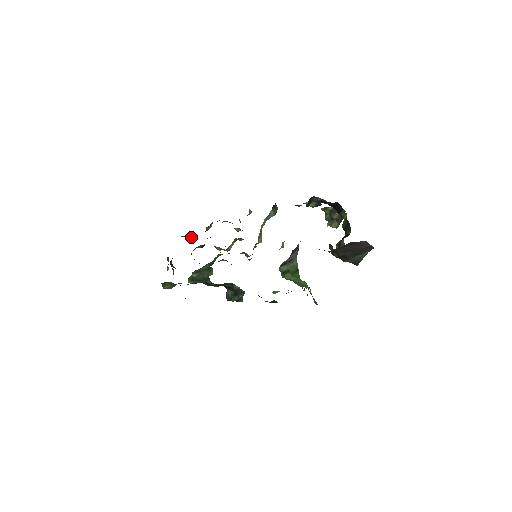
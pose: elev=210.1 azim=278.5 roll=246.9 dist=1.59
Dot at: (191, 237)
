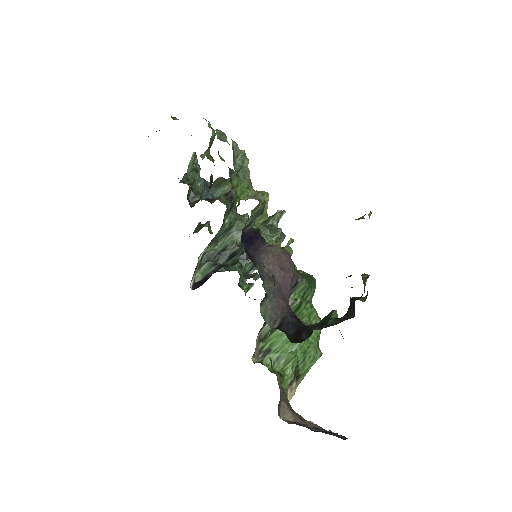
Dot at: occluded
